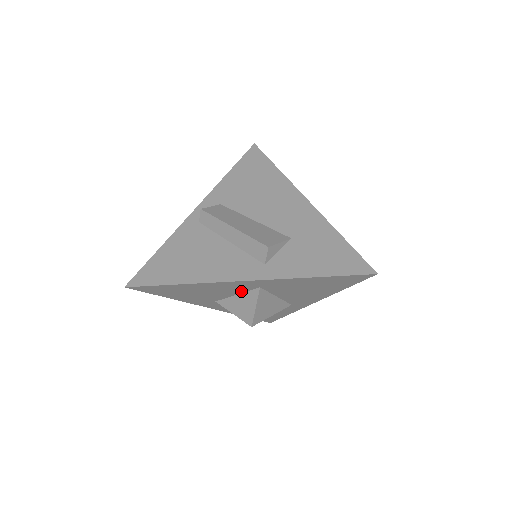
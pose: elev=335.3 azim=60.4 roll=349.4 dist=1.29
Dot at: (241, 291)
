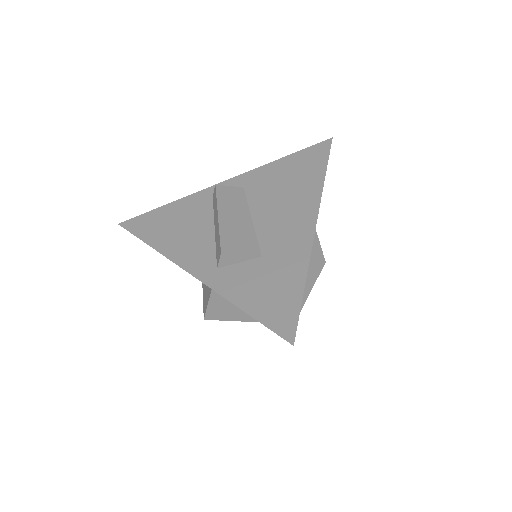
Dot at: occluded
